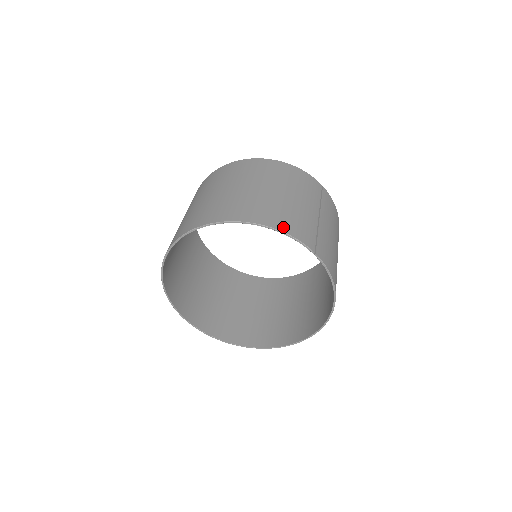
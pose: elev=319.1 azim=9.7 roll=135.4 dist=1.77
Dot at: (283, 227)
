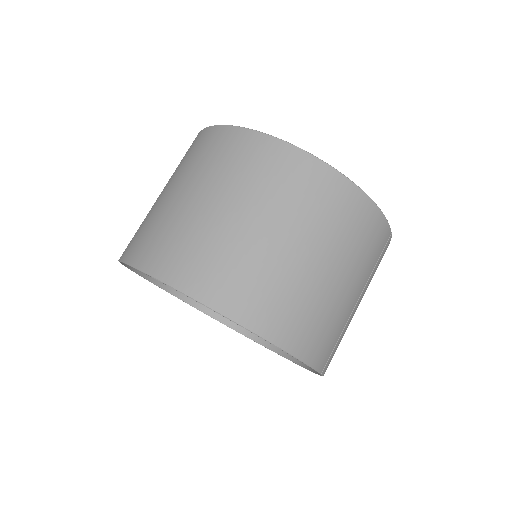
Dot at: (305, 351)
